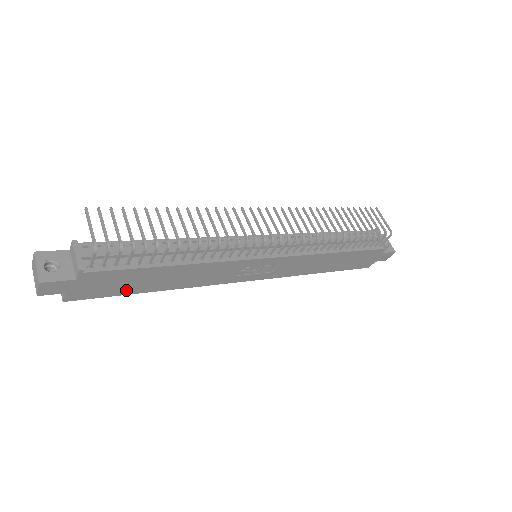
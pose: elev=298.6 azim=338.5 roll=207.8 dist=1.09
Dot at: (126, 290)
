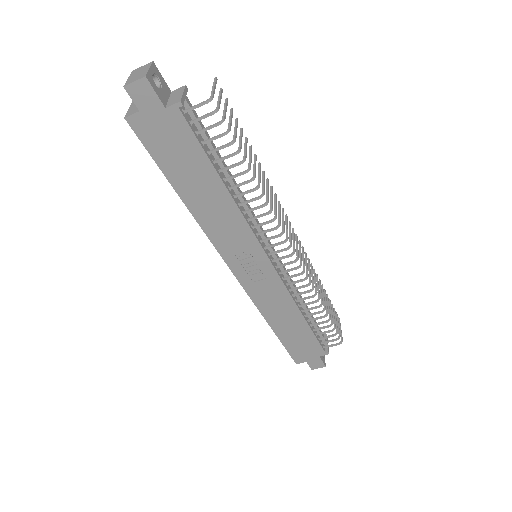
Dot at: (169, 167)
